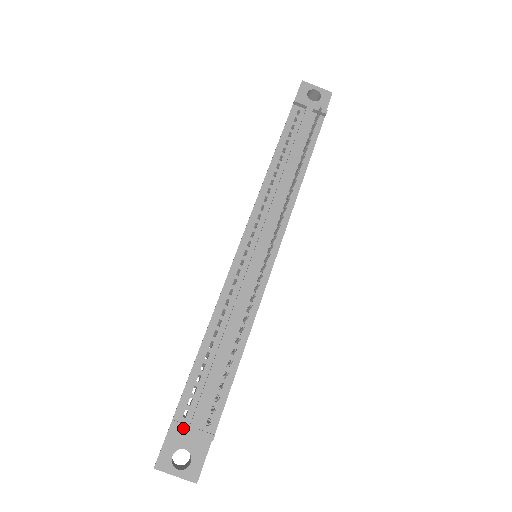
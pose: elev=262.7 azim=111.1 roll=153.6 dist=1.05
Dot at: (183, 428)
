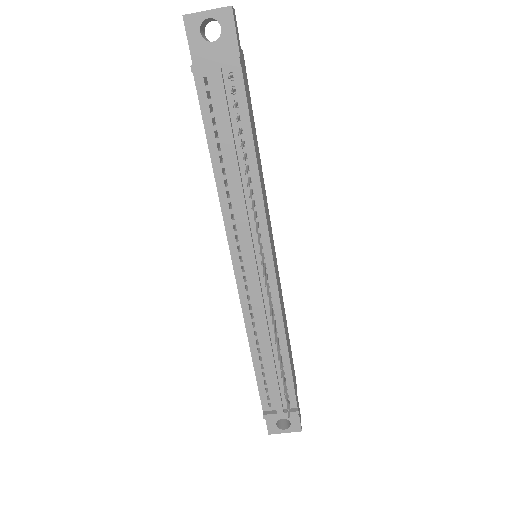
Dot at: (273, 416)
